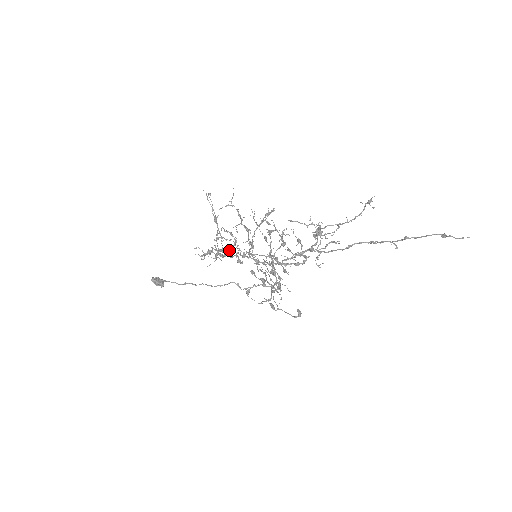
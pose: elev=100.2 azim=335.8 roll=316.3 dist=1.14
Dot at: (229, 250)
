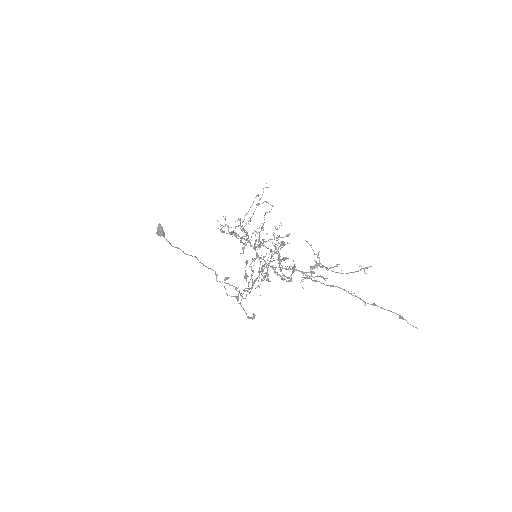
Dot at: (242, 238)
